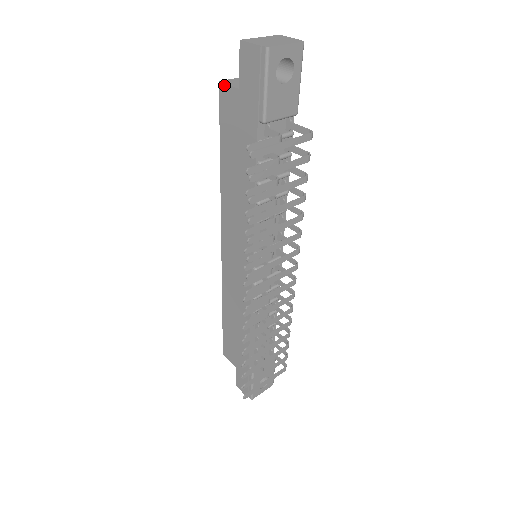
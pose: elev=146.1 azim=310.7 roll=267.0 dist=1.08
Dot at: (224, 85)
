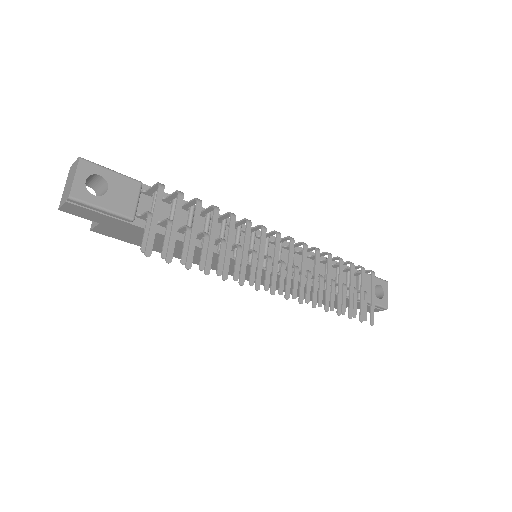
Dot at: (94, 229)
